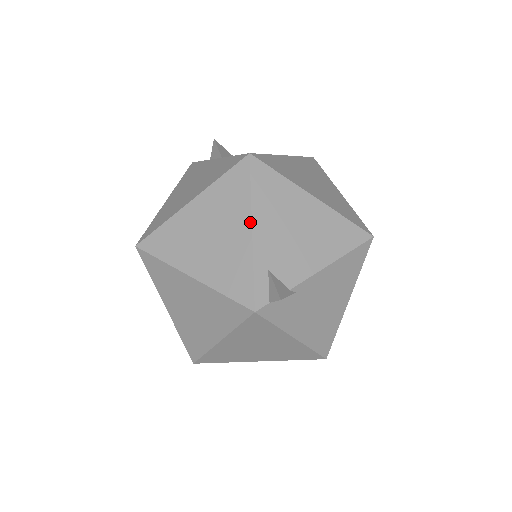
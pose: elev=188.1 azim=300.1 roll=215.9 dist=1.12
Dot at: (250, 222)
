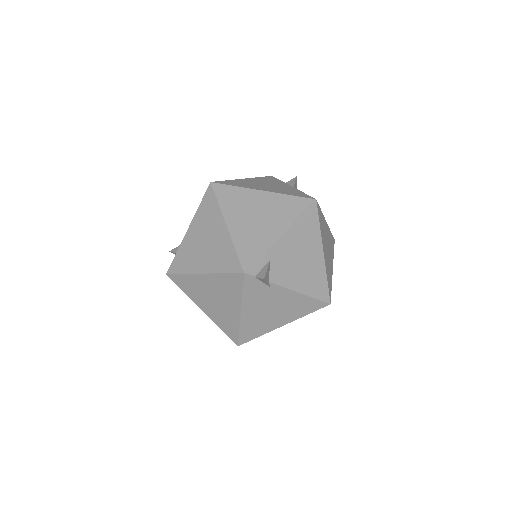
Dot at: (284, 230)
